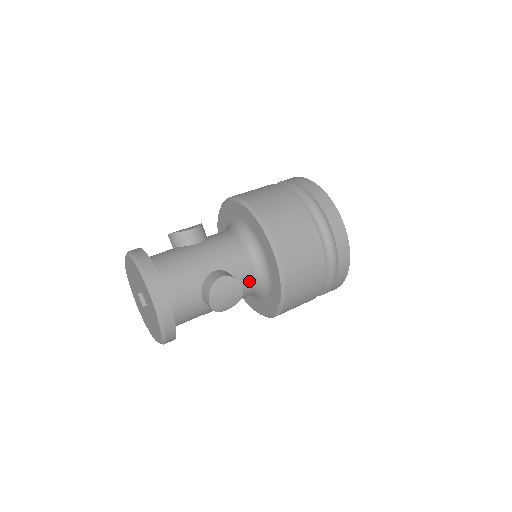
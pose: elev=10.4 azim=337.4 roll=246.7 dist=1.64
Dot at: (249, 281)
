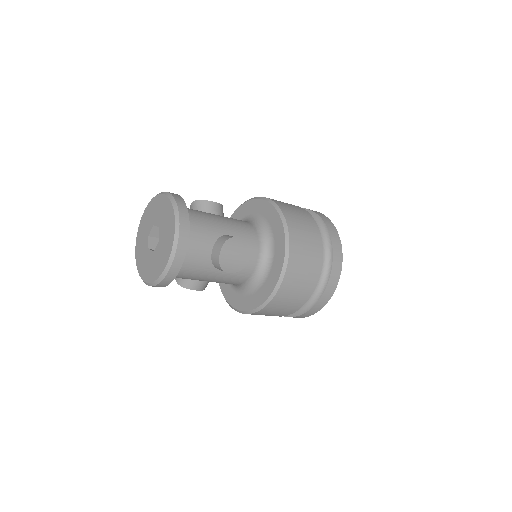
Dot at: (252, 262)
